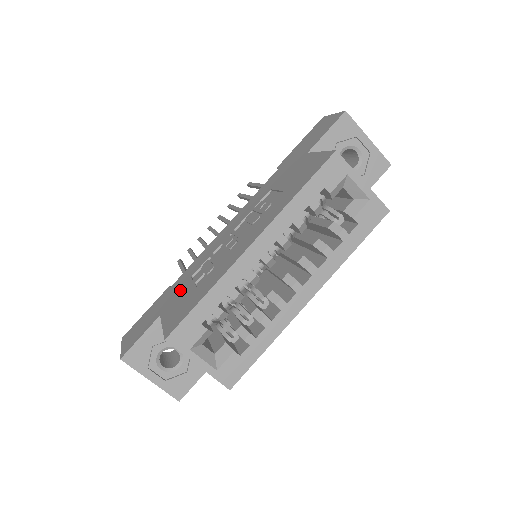
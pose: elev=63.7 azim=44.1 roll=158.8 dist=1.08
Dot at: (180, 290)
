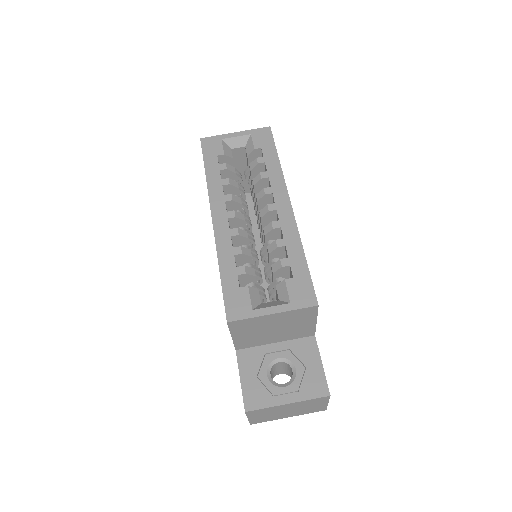
Dot at: occluded
